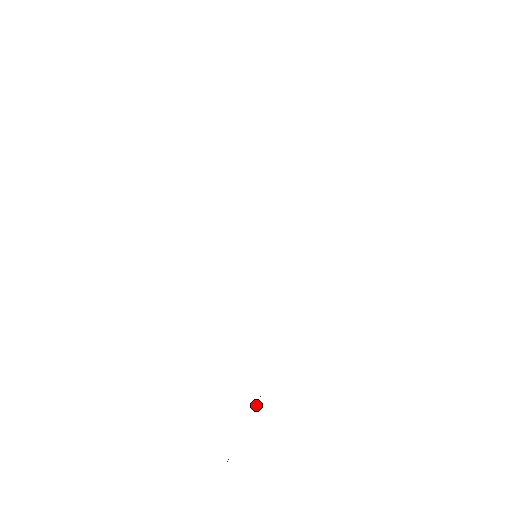
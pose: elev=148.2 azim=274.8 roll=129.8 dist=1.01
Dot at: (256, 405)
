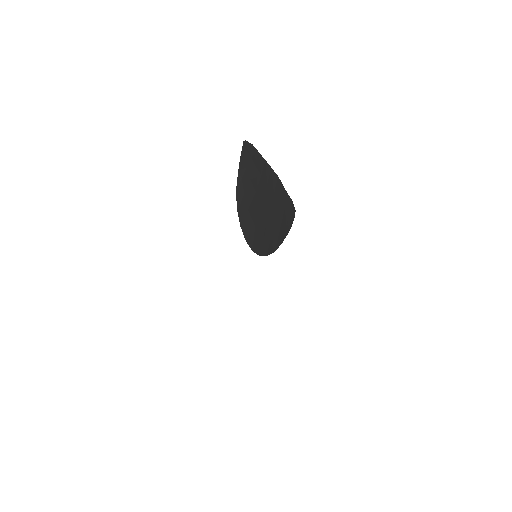
Dot at: occluded
